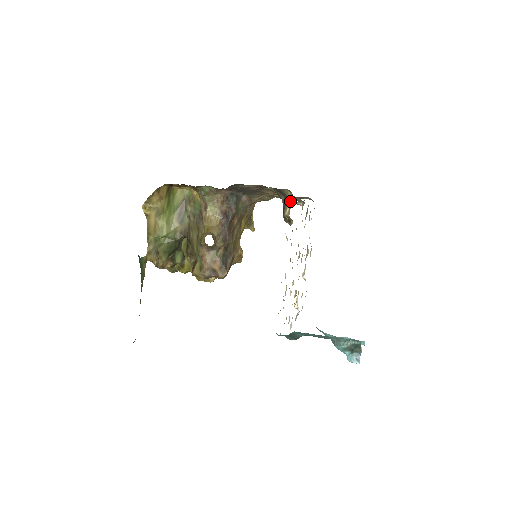
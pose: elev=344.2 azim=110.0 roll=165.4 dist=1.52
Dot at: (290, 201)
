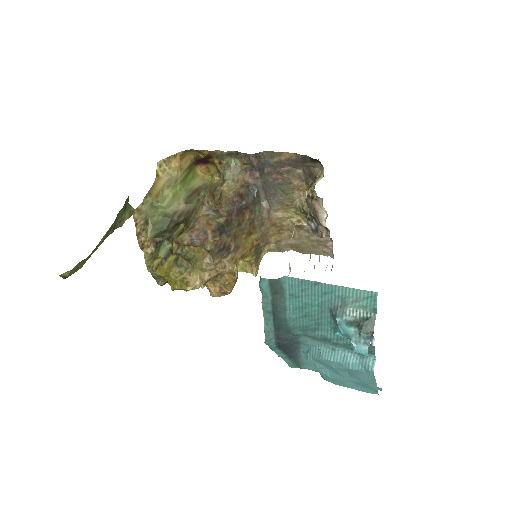
Dot at: (319, 179)
